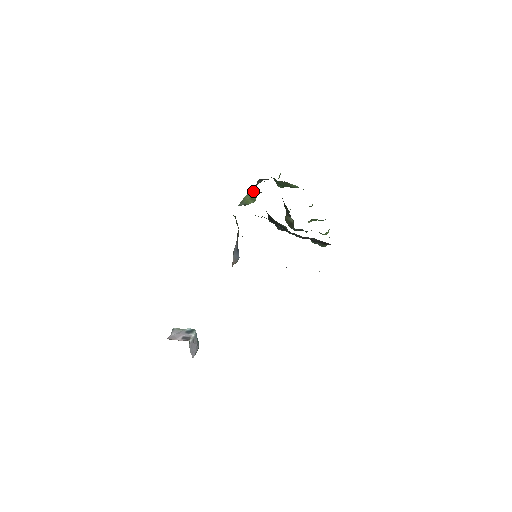
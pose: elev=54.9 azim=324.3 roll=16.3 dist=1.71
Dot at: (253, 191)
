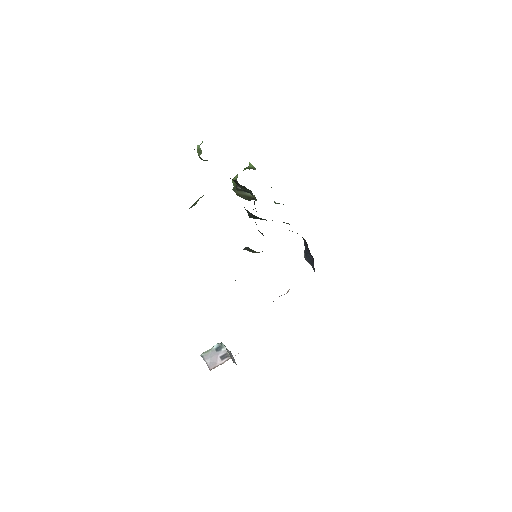
Dot at: occluded
